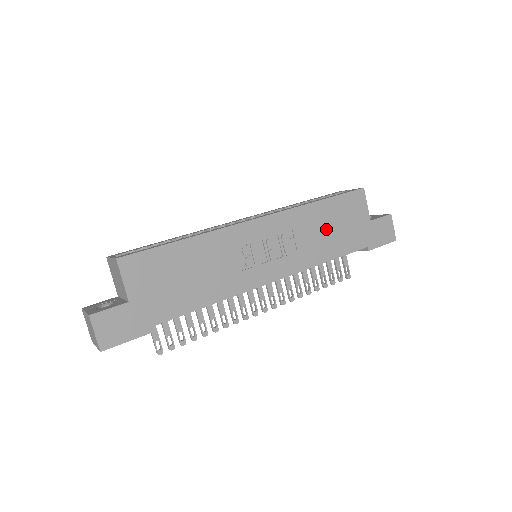
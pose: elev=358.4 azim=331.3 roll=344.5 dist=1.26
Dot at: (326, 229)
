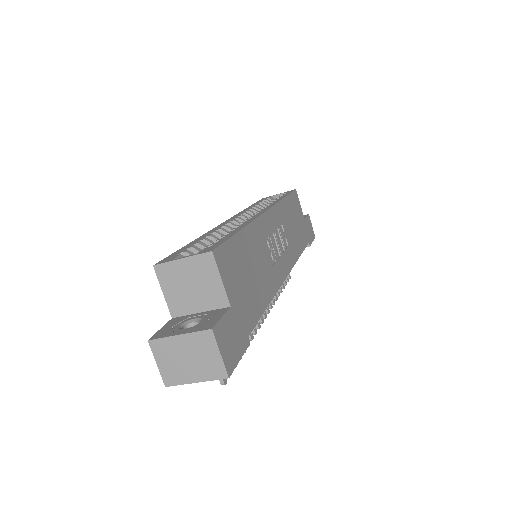
Dot at: (293, 225)
